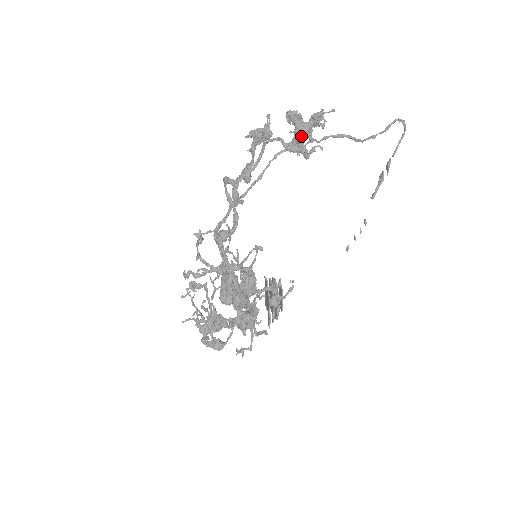
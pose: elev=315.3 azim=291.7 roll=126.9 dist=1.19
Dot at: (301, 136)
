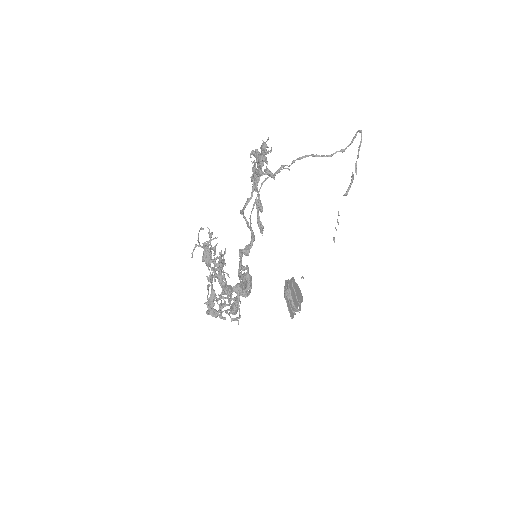
Dot at: (259, 163)
